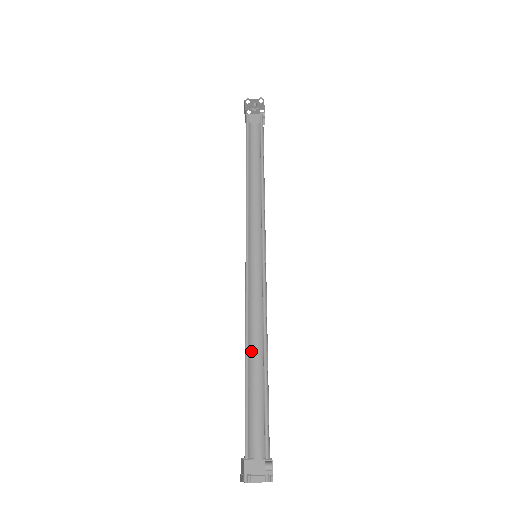
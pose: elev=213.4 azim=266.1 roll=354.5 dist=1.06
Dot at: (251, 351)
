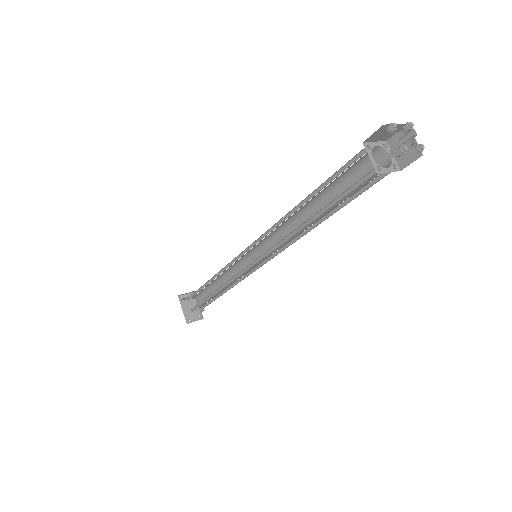
Dot at: occluded
